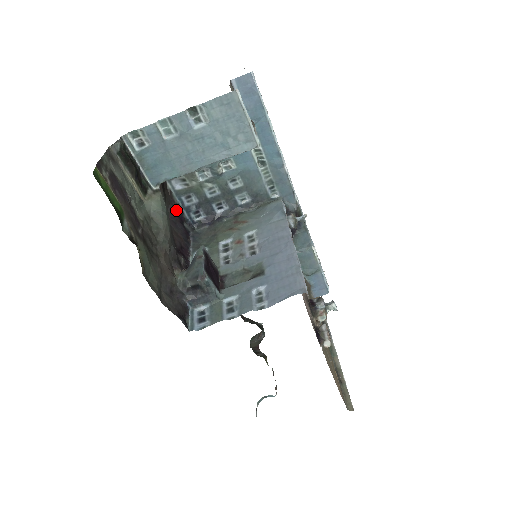
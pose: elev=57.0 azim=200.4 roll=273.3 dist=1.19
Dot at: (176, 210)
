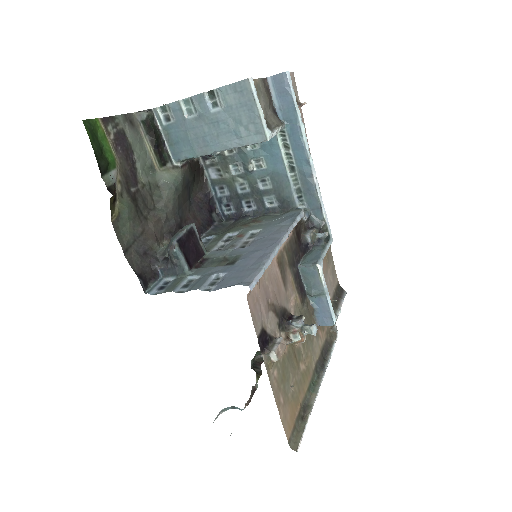
Dot at: (208, 197)
